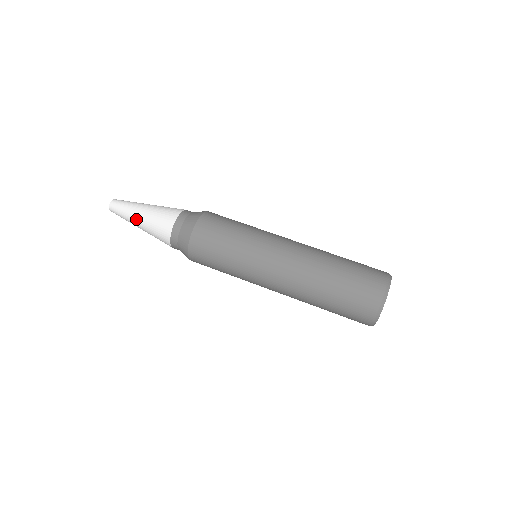
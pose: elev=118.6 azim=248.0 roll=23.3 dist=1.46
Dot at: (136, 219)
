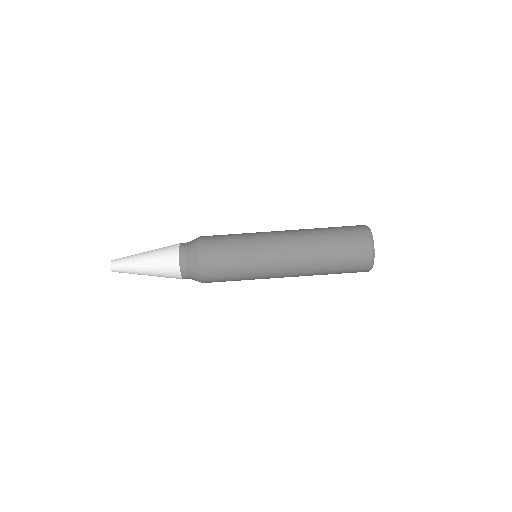
Dot at: occluded
